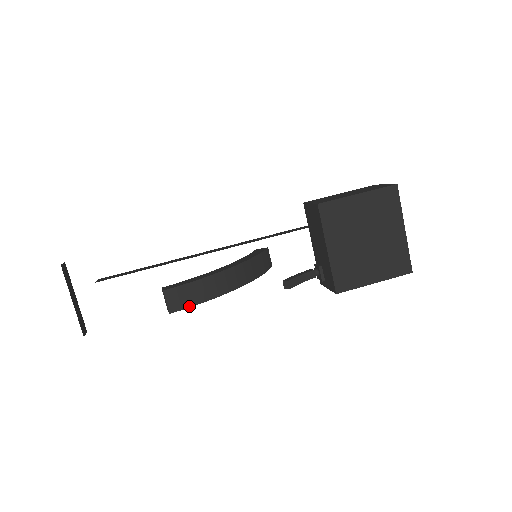
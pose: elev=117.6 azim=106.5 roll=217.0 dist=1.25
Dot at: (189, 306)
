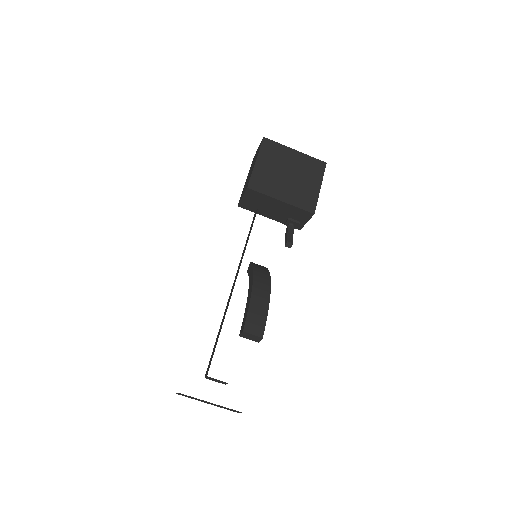
Dot at: (265, 322)
